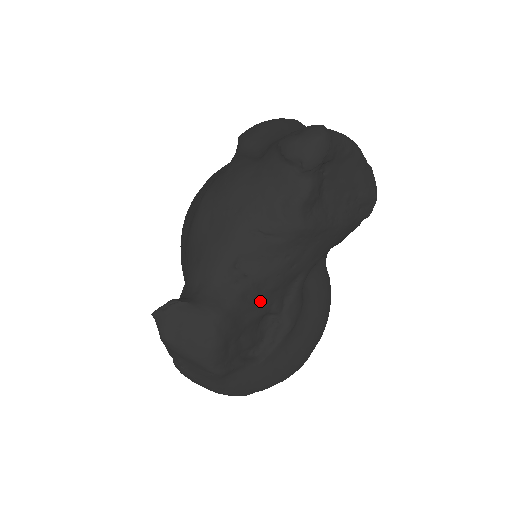
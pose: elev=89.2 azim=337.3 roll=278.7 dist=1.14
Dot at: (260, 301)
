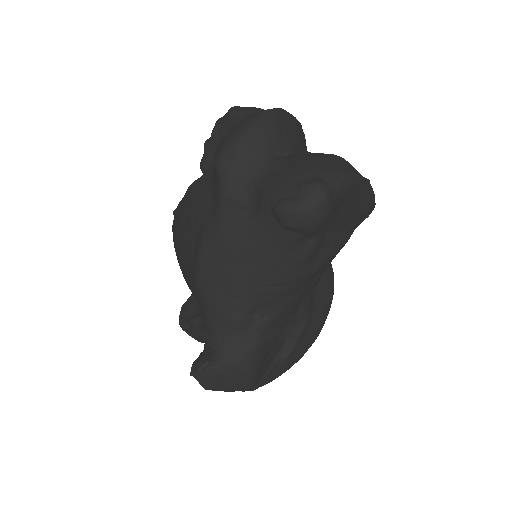
Dot at: (279, 327)
